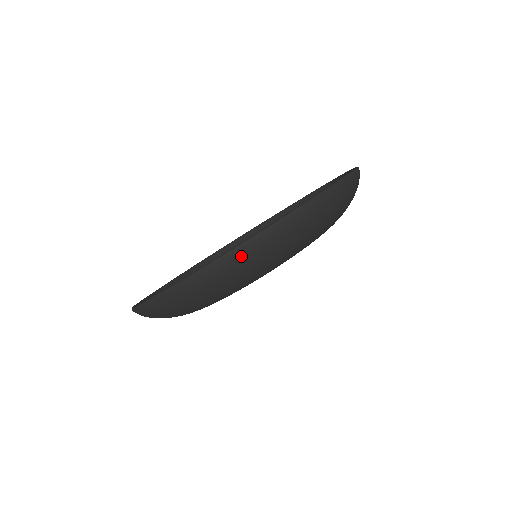
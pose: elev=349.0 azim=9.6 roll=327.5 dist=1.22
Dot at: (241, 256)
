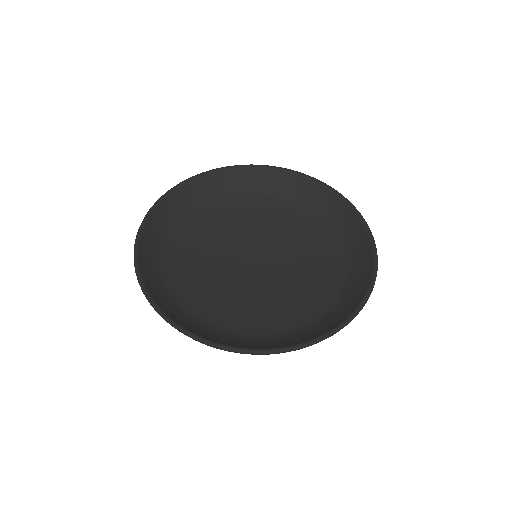
Dot at: occluded
